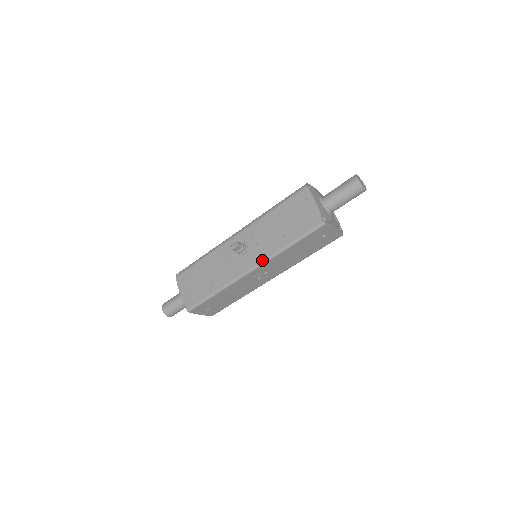
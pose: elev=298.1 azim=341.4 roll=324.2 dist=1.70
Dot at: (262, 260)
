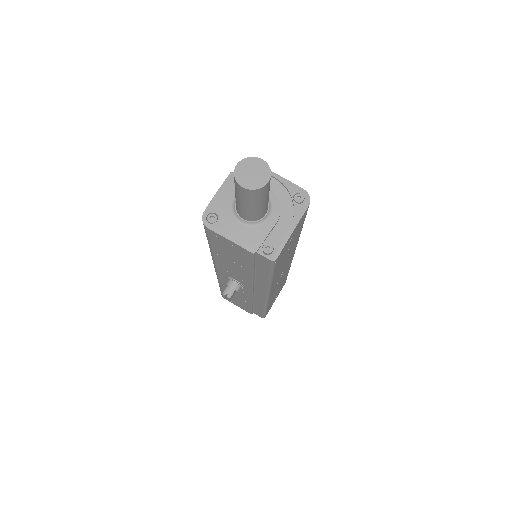
Dot at: (264, 291)
